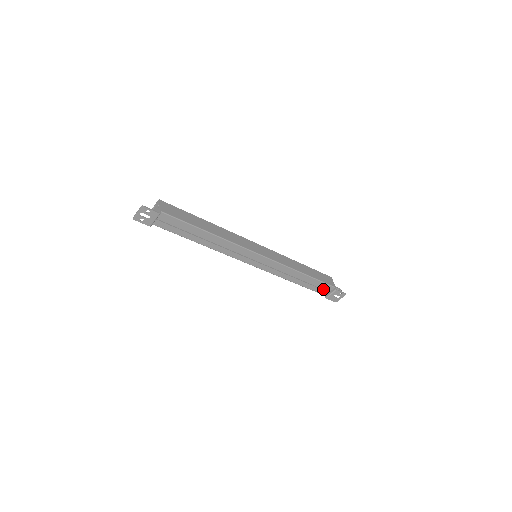
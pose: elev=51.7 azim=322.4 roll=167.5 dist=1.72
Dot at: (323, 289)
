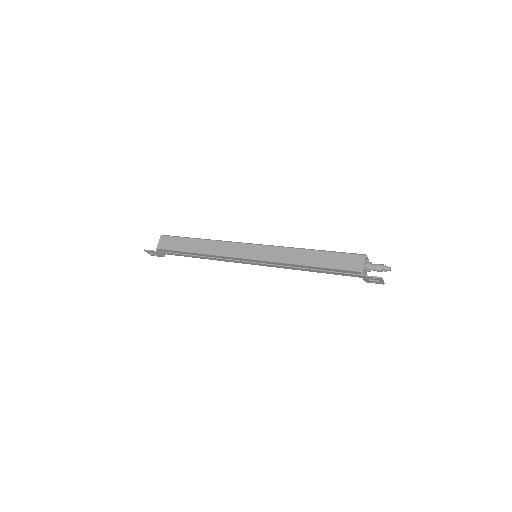
Dot at: (353, 273)
